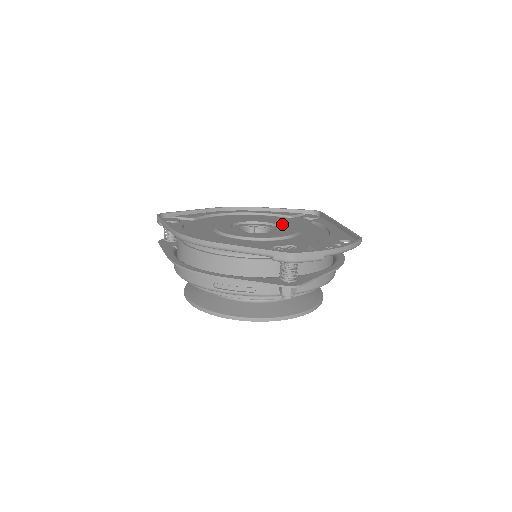
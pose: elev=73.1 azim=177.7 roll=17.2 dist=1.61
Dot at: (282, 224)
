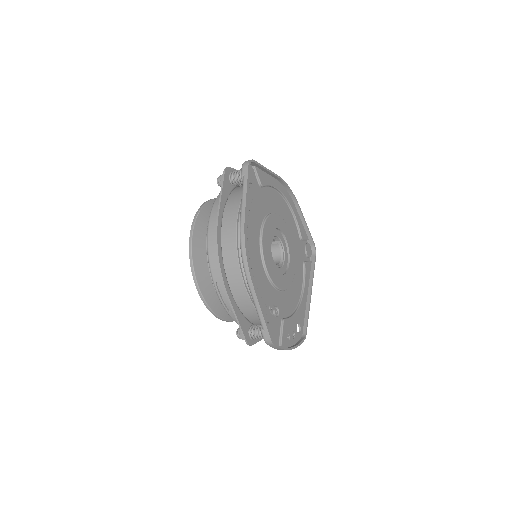
Dot at: (292, 258)
